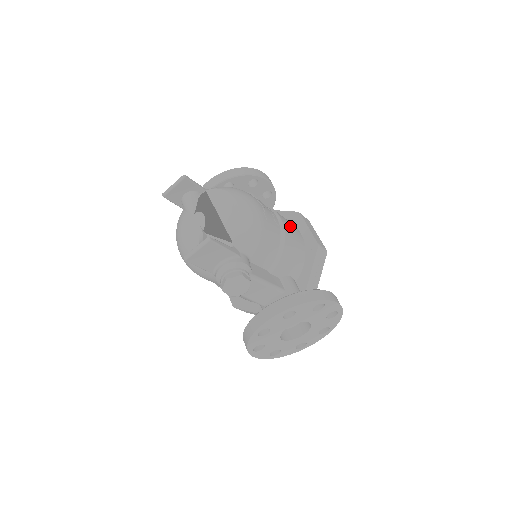
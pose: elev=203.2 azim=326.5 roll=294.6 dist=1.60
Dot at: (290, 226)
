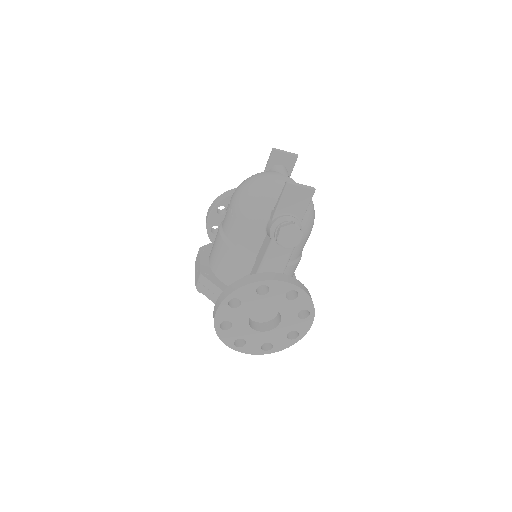
Dot at: occluded
